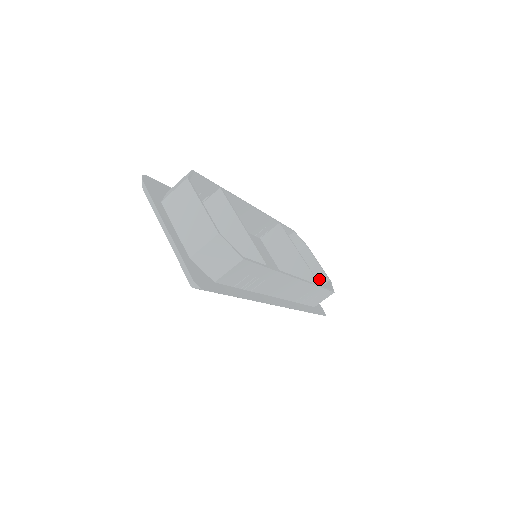
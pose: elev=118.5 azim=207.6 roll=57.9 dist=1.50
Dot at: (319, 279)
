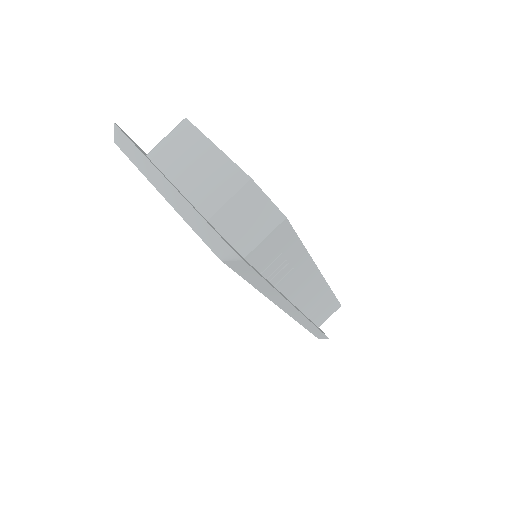
Dot at: occluded
